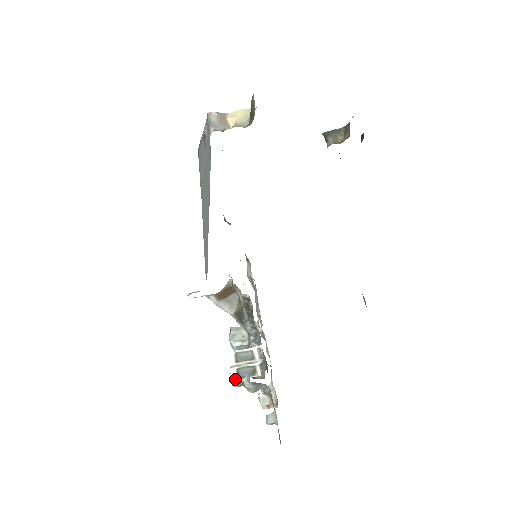
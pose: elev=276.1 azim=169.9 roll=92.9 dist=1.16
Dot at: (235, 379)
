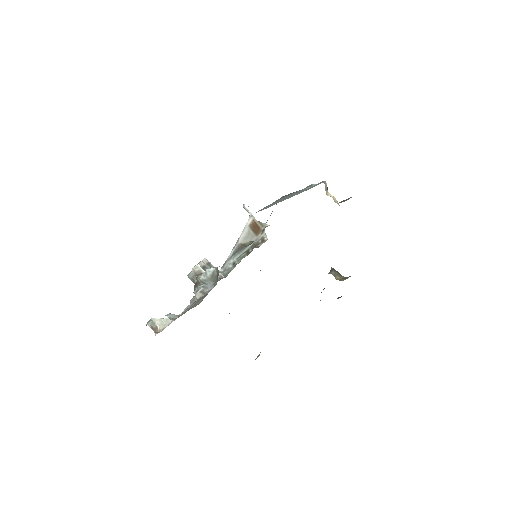
Dot at: (201, 265)
